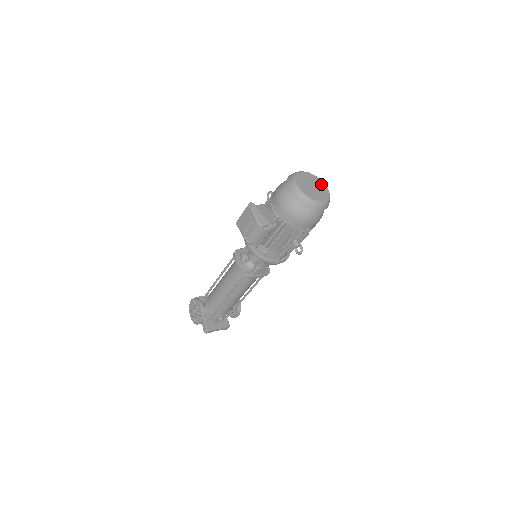
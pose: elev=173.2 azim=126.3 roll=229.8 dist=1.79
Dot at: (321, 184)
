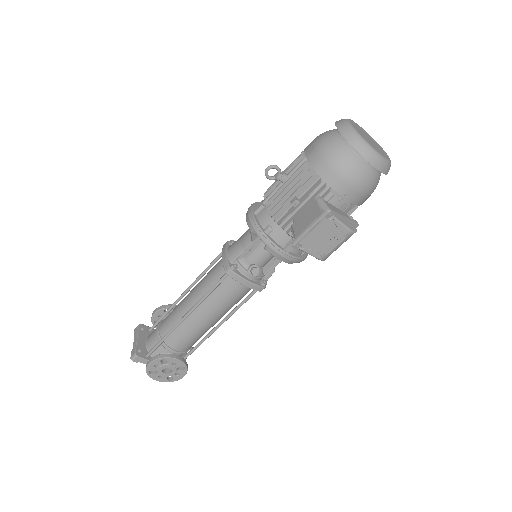
Dot at: (361, 128)
